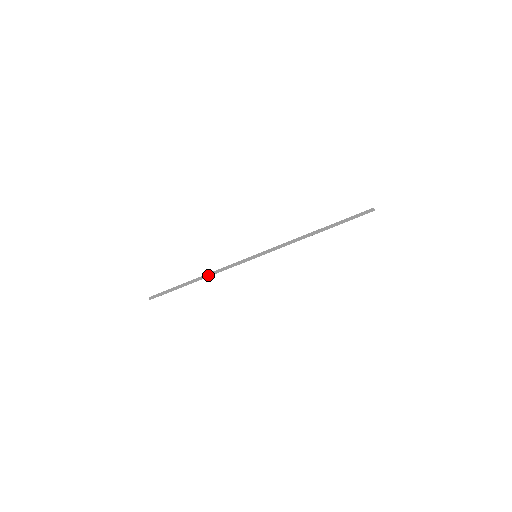
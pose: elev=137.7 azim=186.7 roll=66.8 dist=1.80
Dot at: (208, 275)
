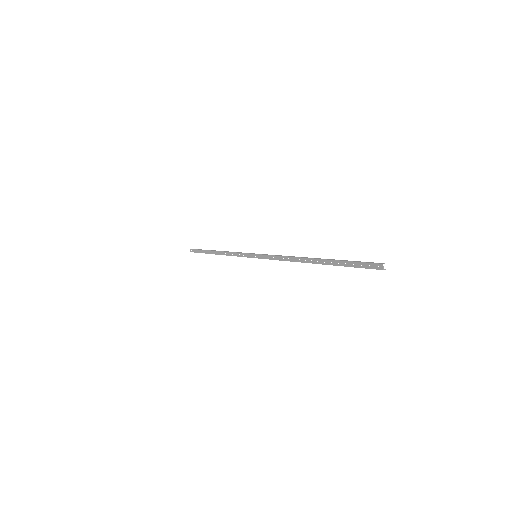
Dot at: occluded
